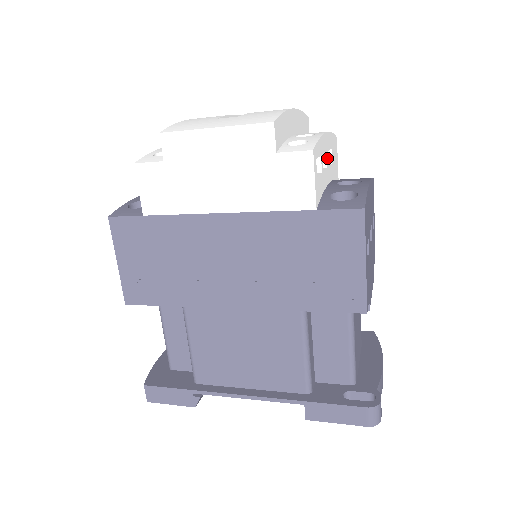
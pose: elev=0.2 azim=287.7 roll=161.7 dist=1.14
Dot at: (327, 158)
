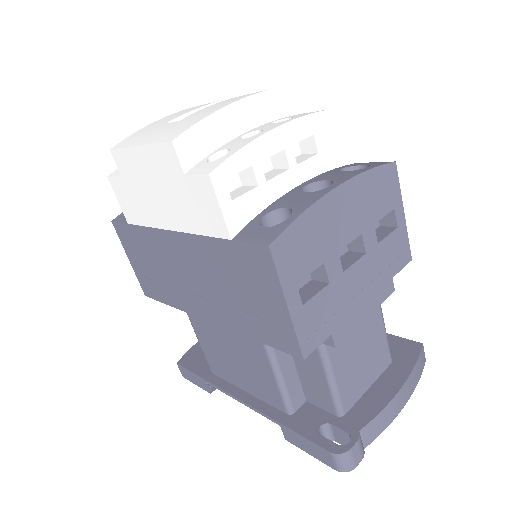
Dot at: (289, 156)
